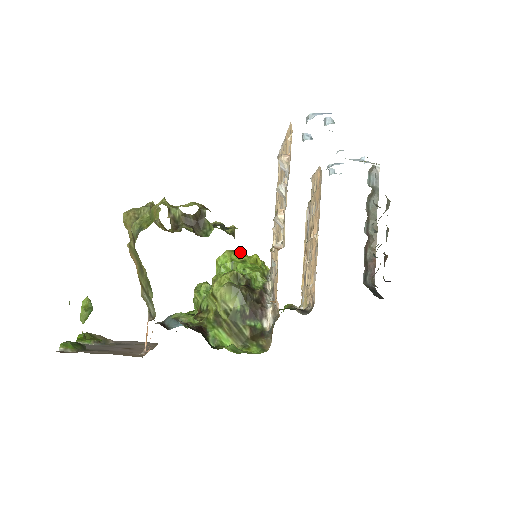
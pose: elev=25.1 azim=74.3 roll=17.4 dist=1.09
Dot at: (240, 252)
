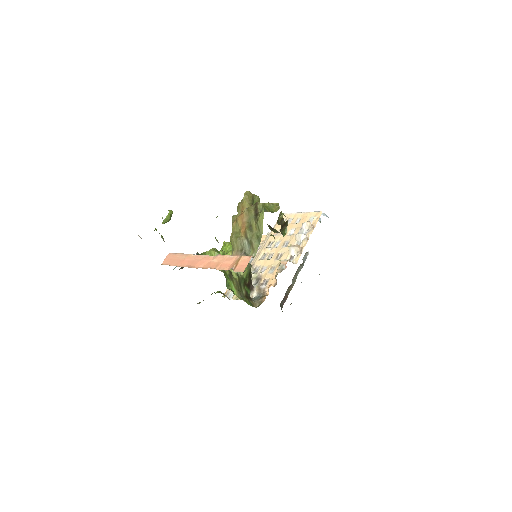
Dot at: occluded
